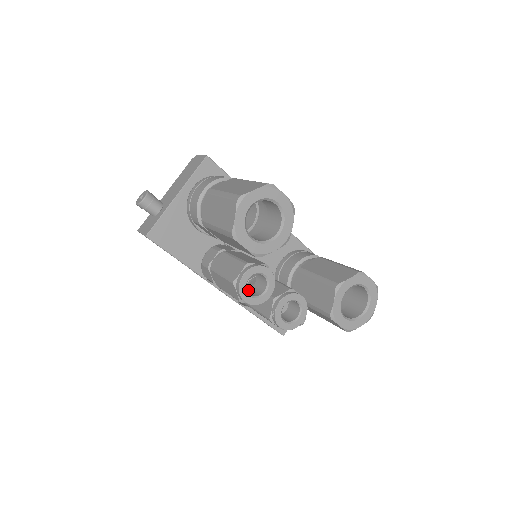
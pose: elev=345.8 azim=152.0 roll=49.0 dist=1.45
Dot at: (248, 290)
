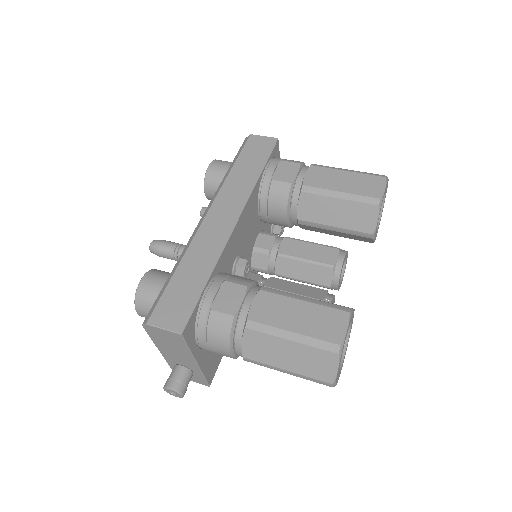
Dot at: occluded
